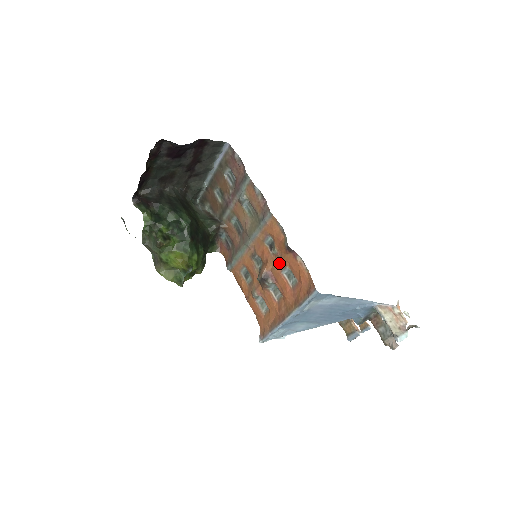
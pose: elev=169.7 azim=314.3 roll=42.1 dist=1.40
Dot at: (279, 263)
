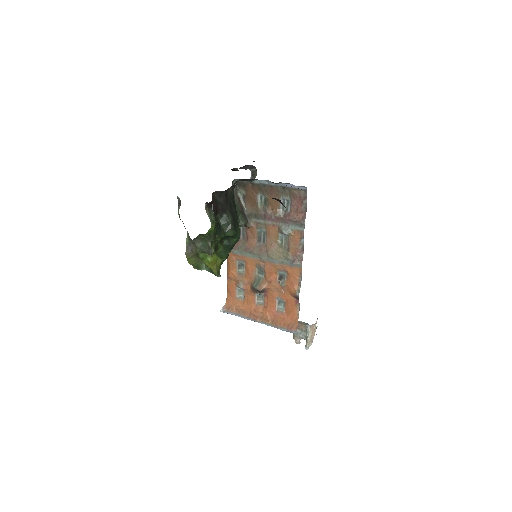
Dot at: (279, 292)
